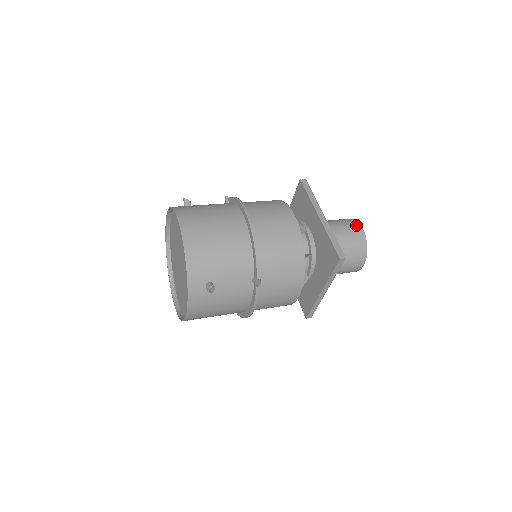
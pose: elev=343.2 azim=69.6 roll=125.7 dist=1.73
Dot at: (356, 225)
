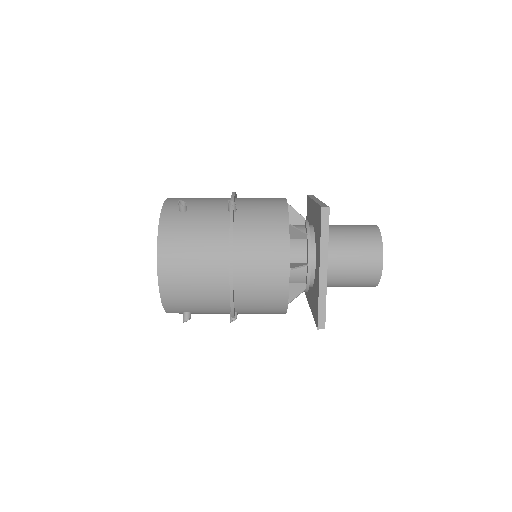
Dot at: (377, 259)
